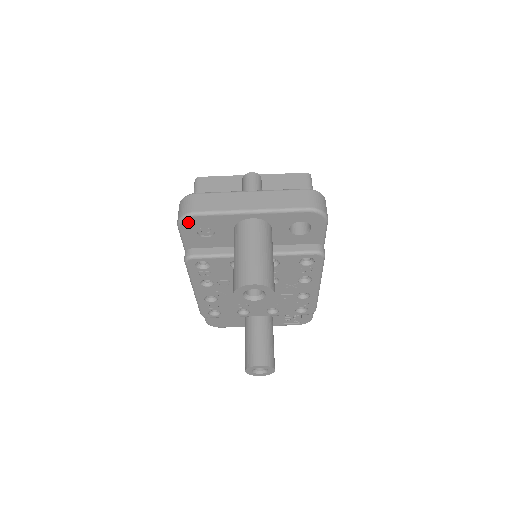
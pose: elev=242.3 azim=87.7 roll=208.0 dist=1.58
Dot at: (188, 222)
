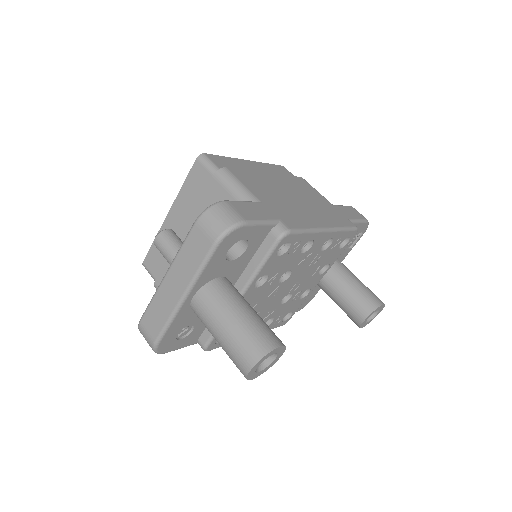
Dot at: (163, 348)
